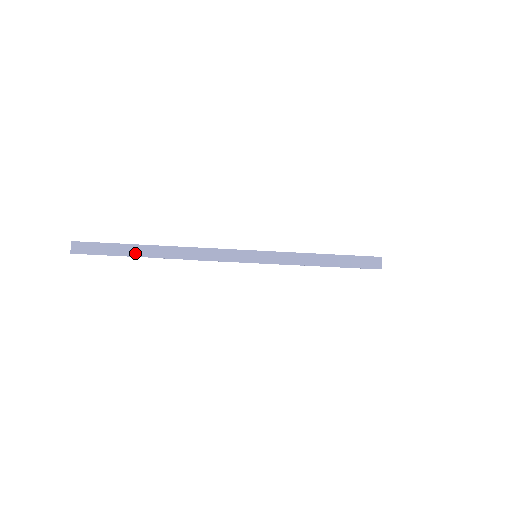
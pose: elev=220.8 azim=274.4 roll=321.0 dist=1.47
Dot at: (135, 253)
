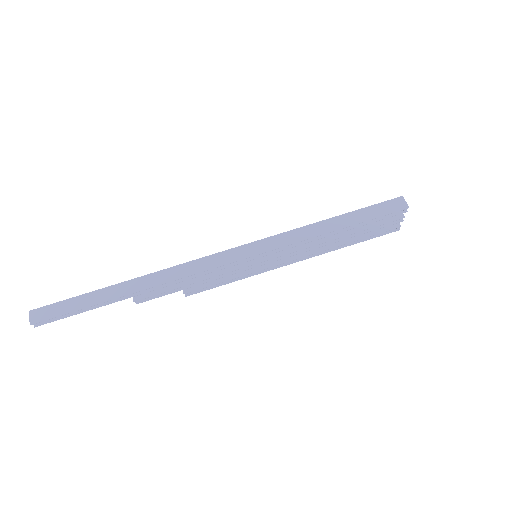
Dot at: (108, 297)
